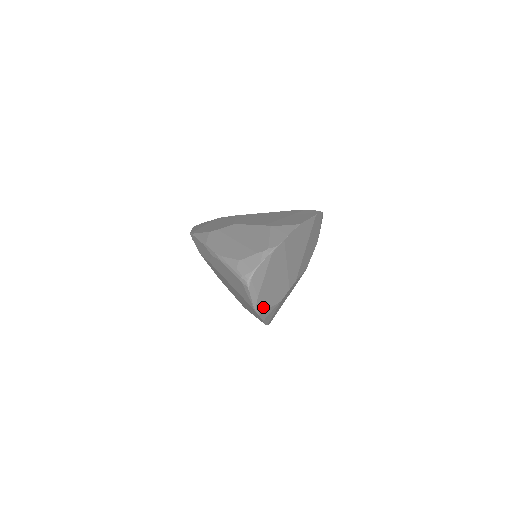
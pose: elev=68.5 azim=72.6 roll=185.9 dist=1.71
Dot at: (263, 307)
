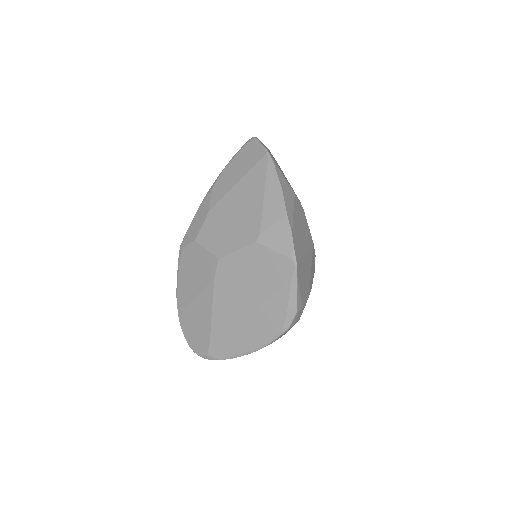
Dot at: (276, 165)
